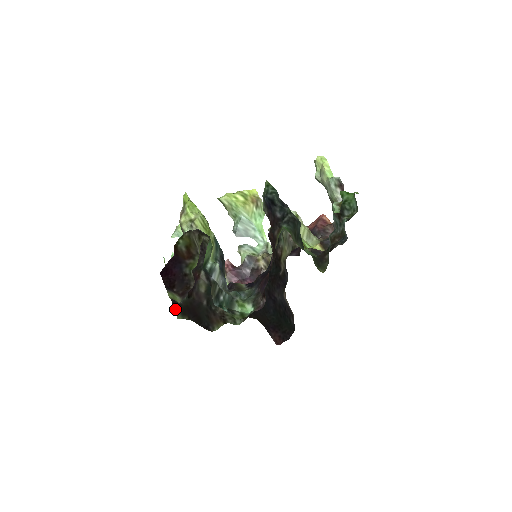
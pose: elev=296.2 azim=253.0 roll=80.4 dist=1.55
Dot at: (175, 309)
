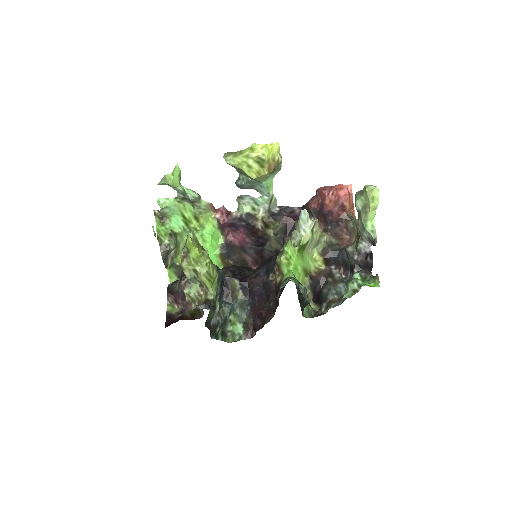
Dot at: (169, 284)
